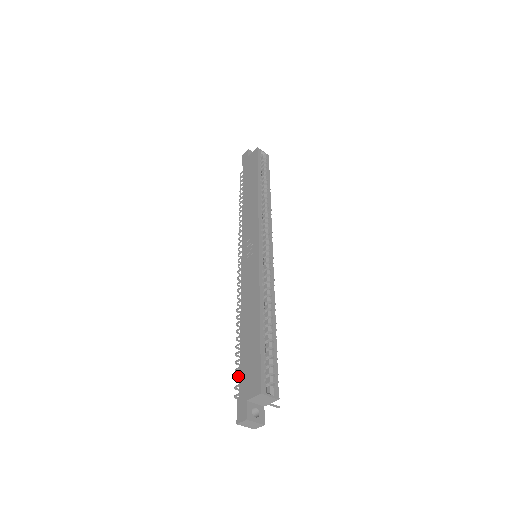
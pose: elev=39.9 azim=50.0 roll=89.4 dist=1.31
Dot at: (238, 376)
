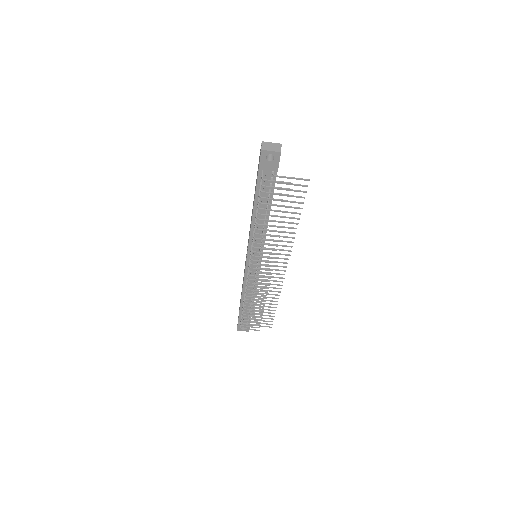
Dot at: occluded
